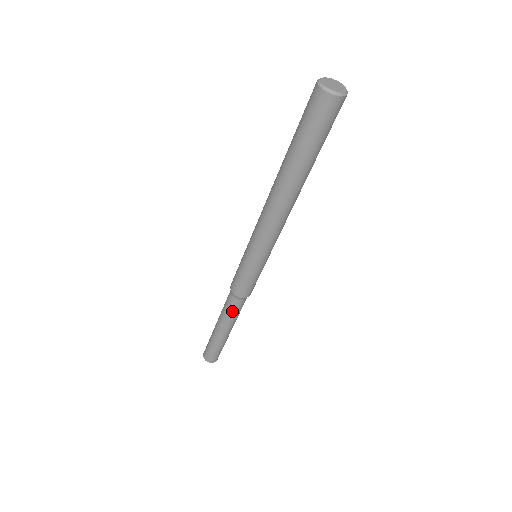
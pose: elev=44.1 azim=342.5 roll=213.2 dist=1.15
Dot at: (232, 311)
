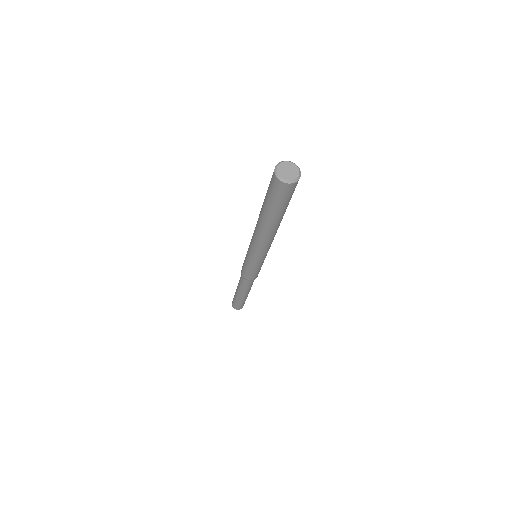
Dot at: (242, 283)
